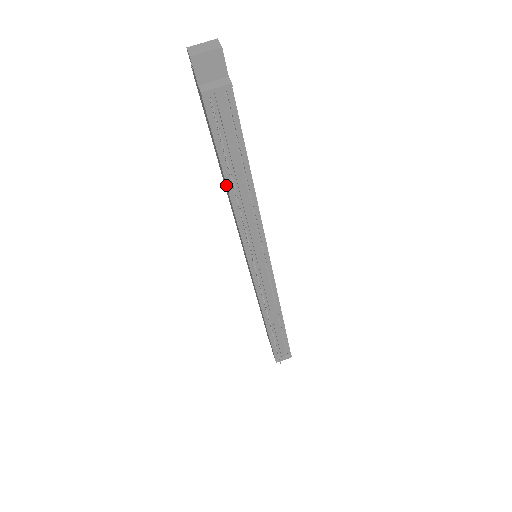
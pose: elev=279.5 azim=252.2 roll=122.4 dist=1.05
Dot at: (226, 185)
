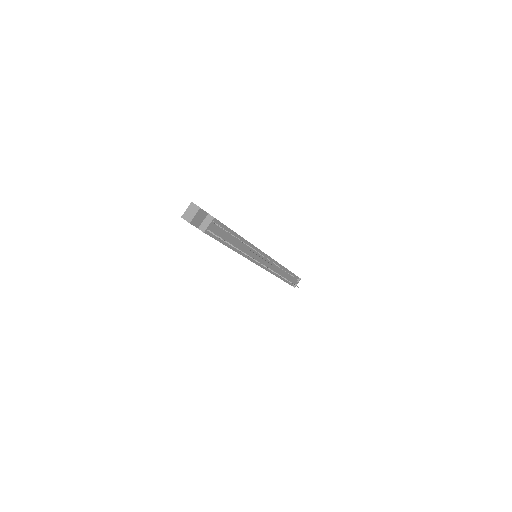
Dot at: occluded
